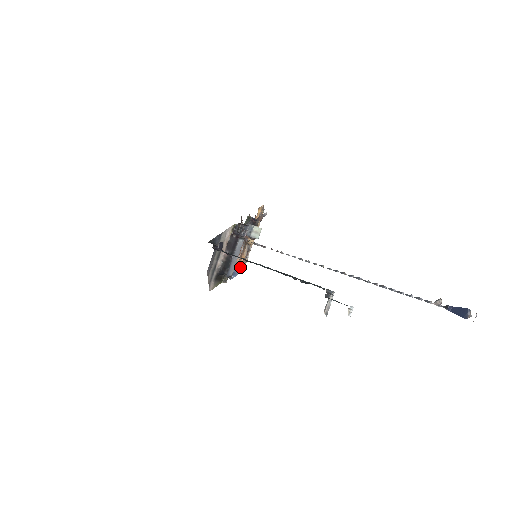
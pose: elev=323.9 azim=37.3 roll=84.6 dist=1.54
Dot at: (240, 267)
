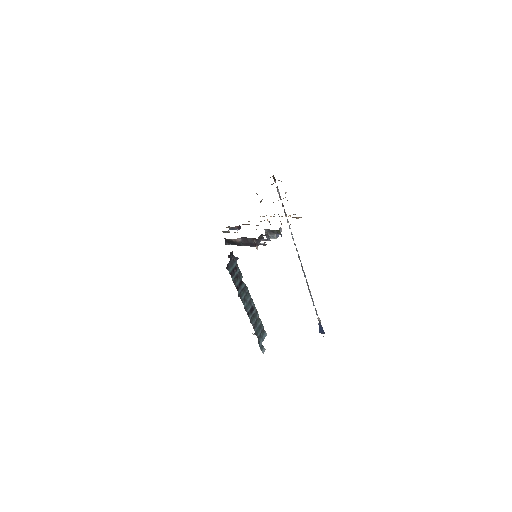
Dot at: occluded
